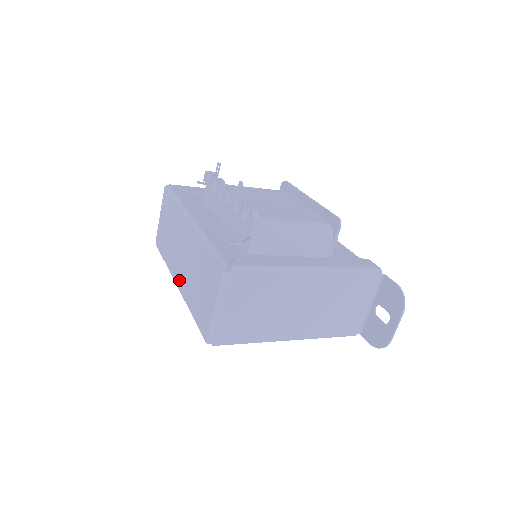
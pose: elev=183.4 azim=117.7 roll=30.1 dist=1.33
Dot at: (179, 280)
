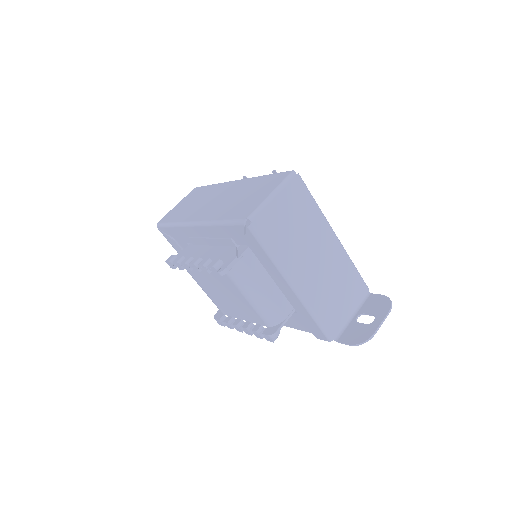
Dot at: (202, 216)
